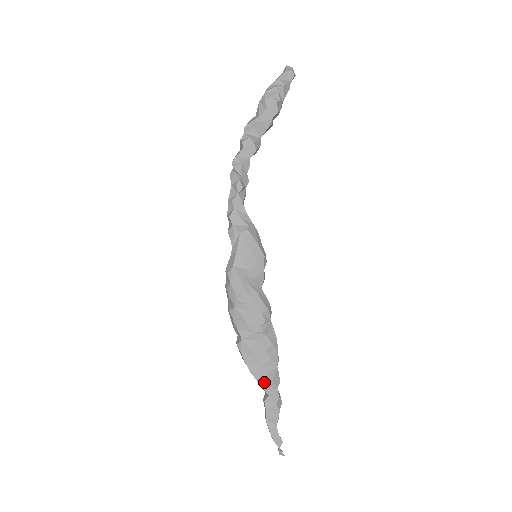
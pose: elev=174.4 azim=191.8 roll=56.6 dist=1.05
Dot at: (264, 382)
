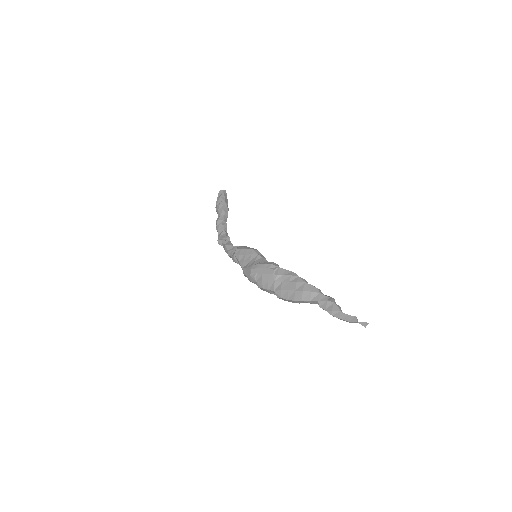
Dot at: (307, 297)
